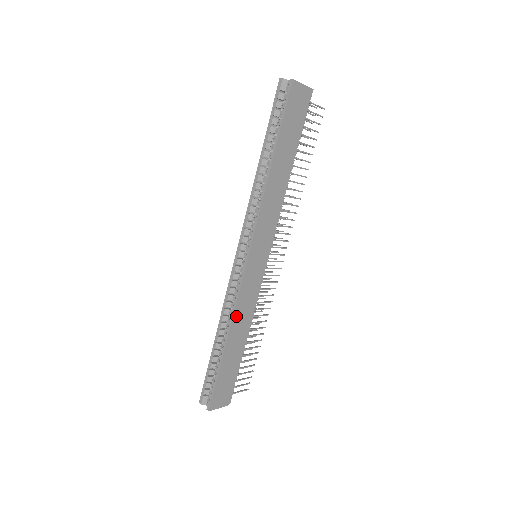
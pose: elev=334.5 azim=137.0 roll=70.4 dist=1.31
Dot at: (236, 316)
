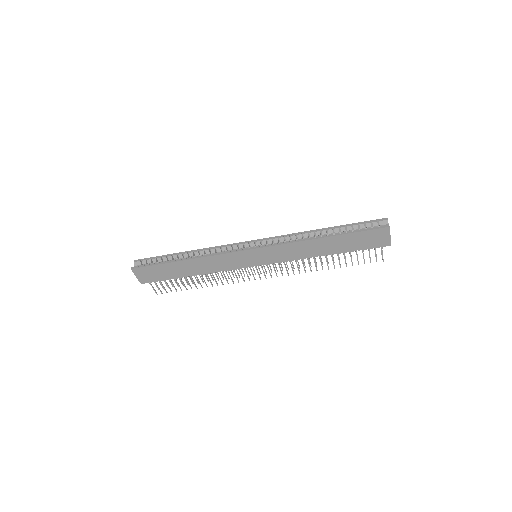
Dot at: (207, 259)
